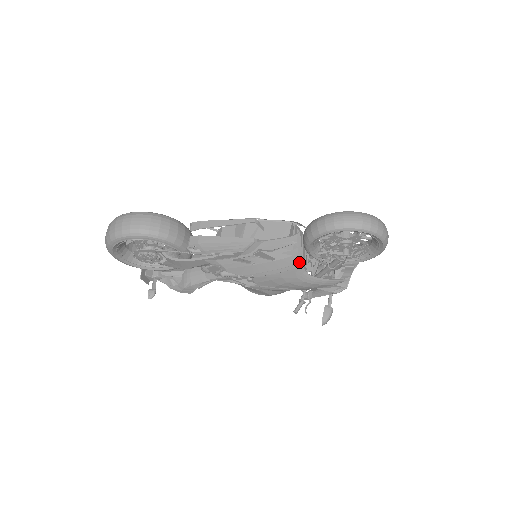
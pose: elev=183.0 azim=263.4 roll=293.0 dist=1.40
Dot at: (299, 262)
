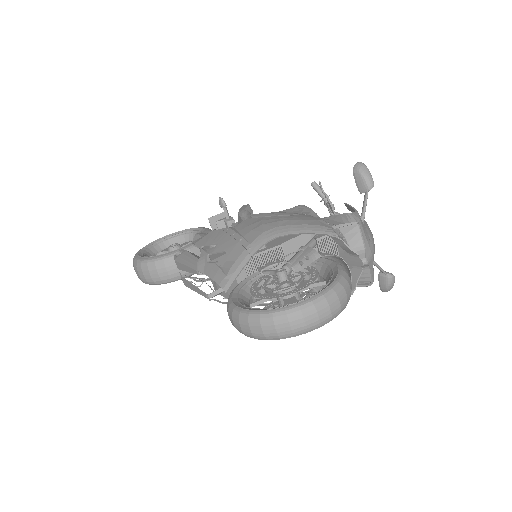
Dot at: (266, 305)
